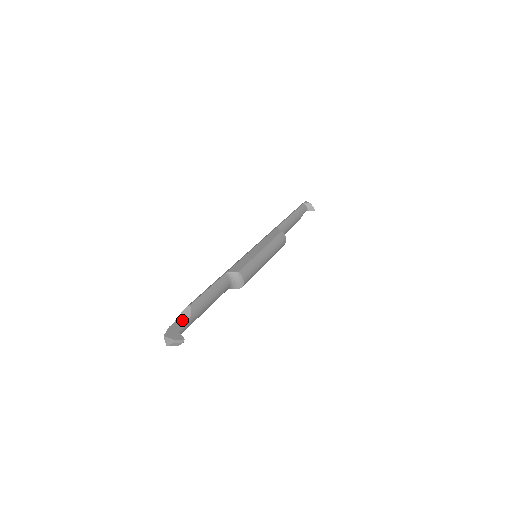
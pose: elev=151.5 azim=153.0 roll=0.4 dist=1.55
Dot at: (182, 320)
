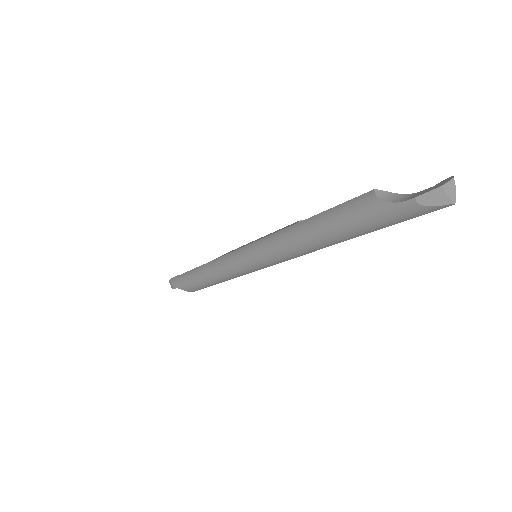
Dot at: (400, 198)
